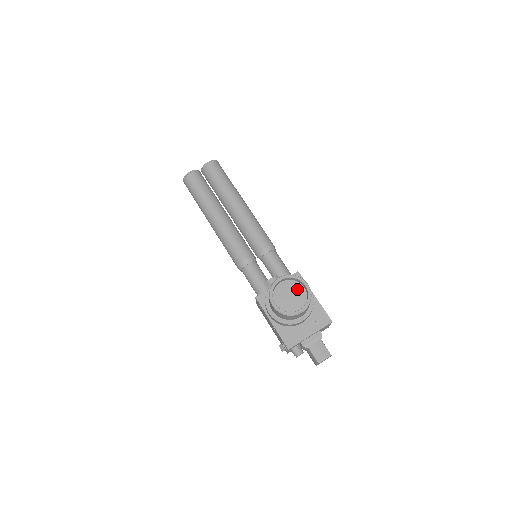
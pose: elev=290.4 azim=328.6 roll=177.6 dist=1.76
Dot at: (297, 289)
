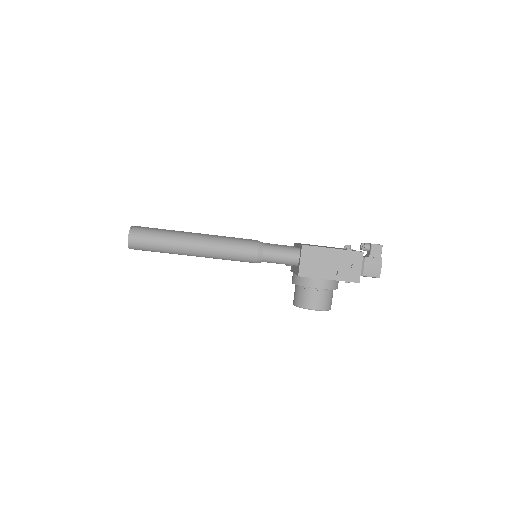
Dot at: occluded
